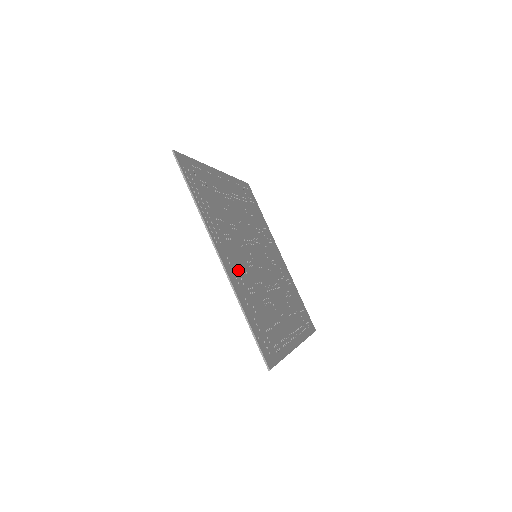
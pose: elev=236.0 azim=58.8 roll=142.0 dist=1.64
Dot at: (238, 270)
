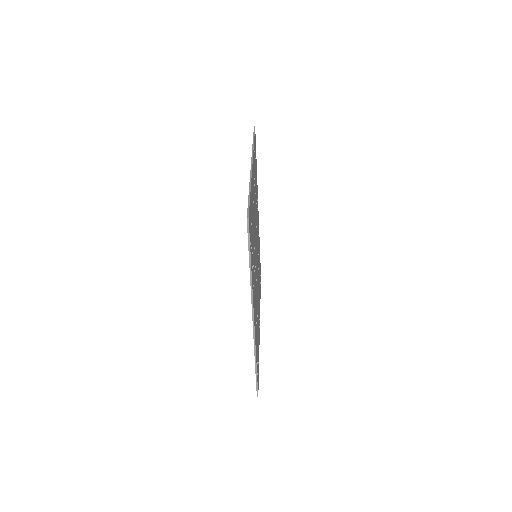
Dot at: (255, 312)
